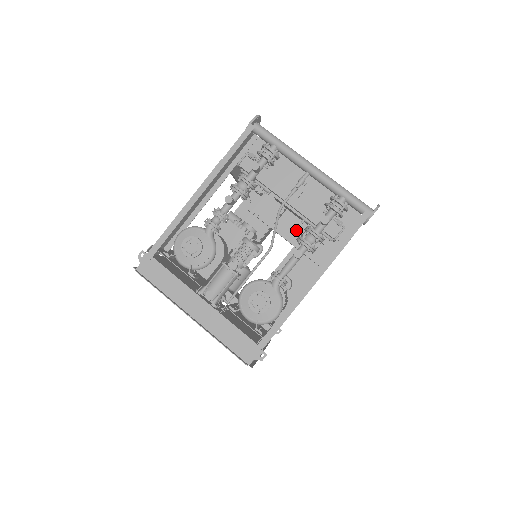
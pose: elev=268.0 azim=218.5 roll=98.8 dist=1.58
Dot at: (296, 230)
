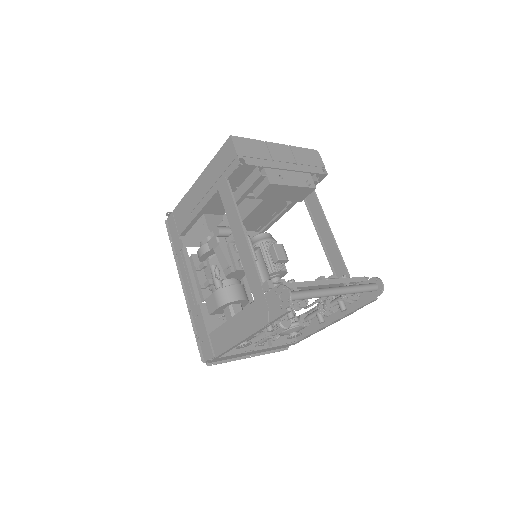
Dot at: occluded
